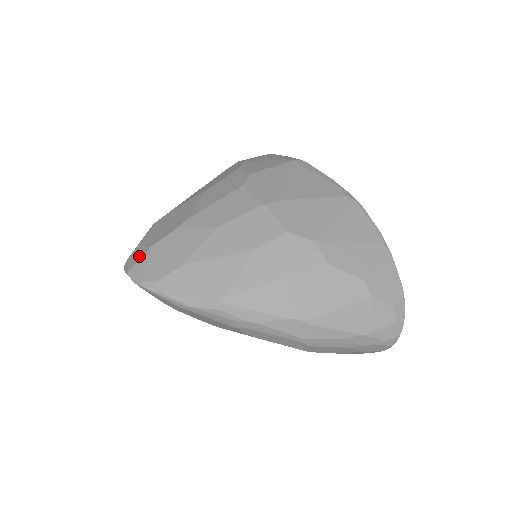
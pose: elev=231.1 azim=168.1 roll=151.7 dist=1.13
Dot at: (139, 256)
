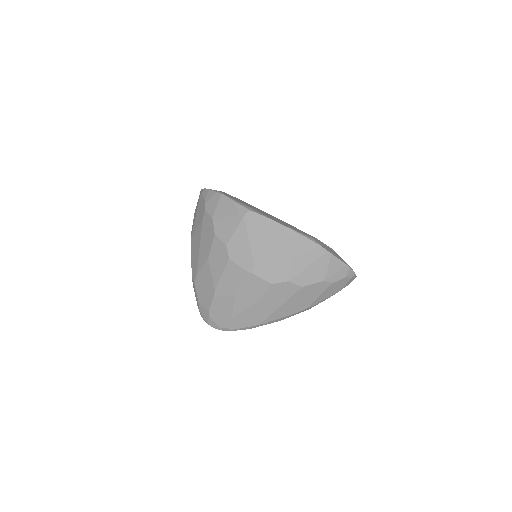
Dot at: (206, 315)
